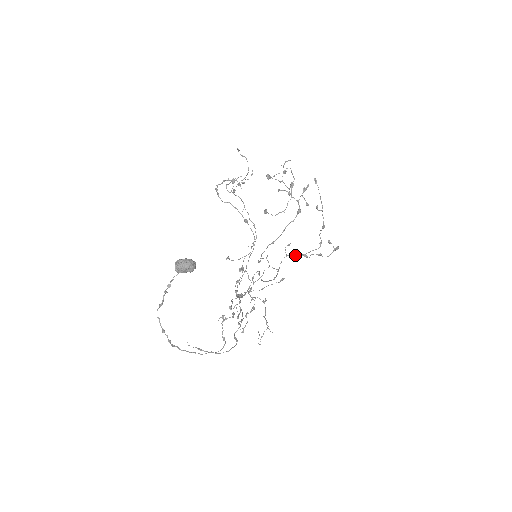
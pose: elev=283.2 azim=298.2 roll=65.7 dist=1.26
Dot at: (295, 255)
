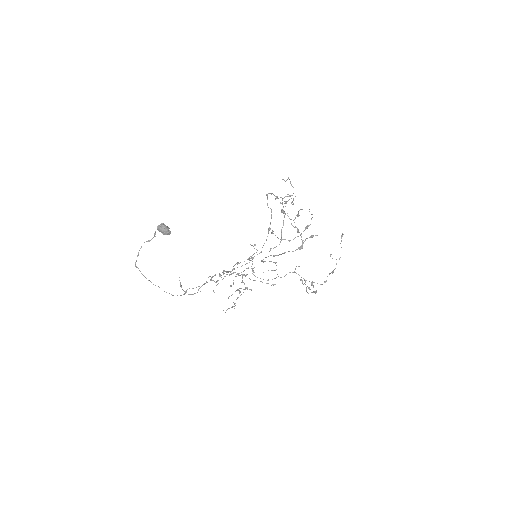
Dot at: occluded
